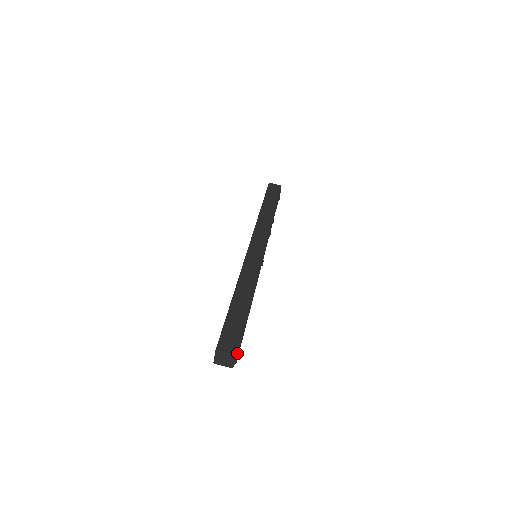
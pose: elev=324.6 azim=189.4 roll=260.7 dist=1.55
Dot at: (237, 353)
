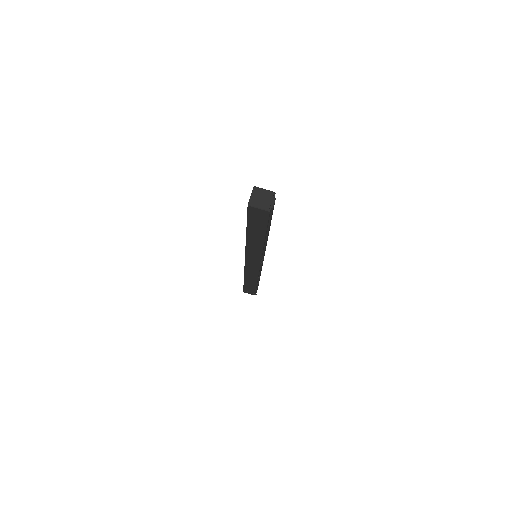
Dot at: (274, 200)
